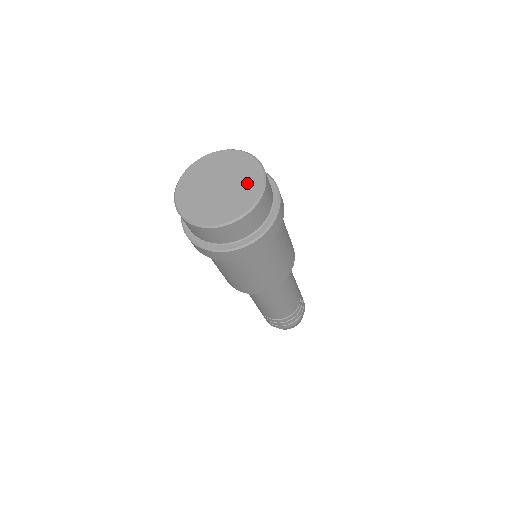
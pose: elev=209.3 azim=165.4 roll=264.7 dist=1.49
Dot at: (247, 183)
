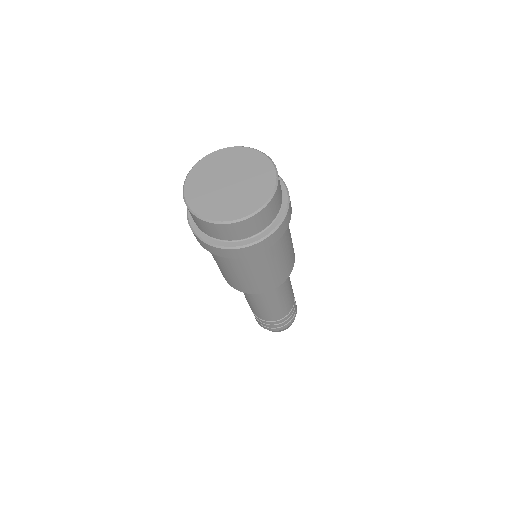
Dot at: (254, 192)
